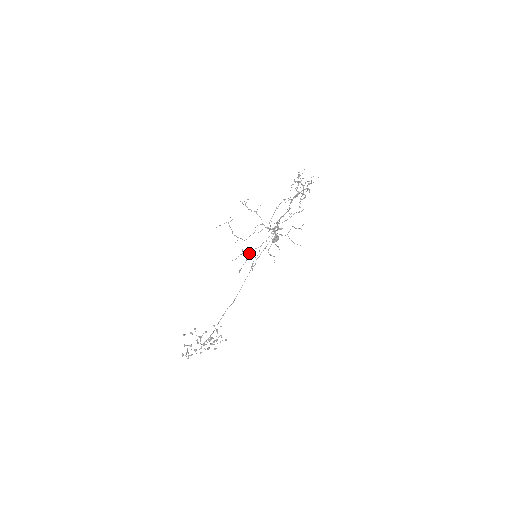
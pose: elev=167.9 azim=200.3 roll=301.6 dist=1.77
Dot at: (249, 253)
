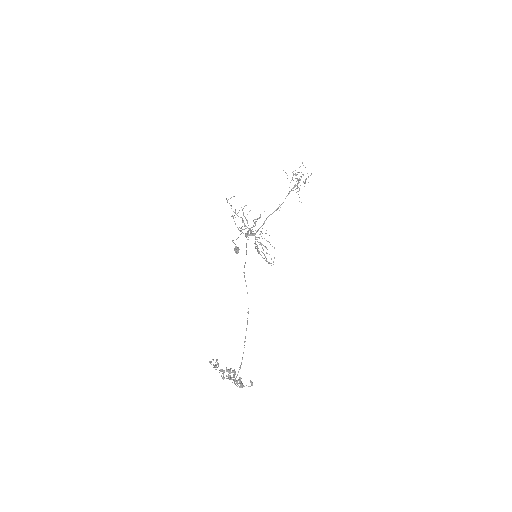
Dot at: occluded
